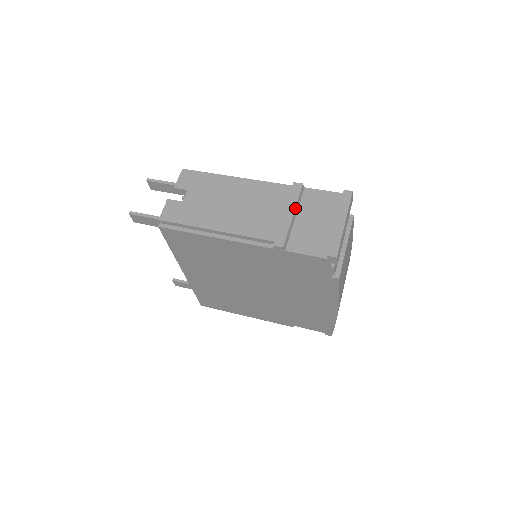
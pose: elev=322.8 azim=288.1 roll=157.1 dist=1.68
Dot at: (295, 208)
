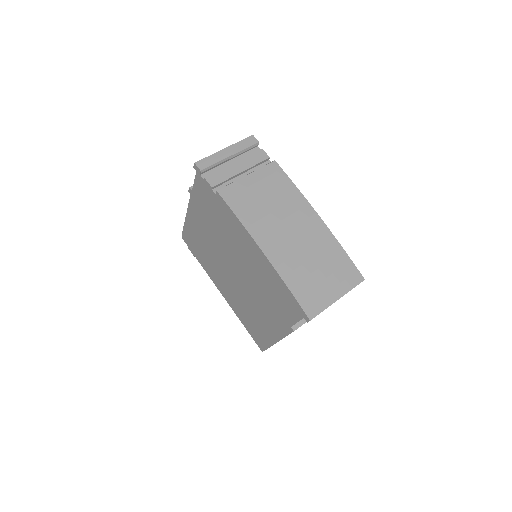
Dot at: occluded
